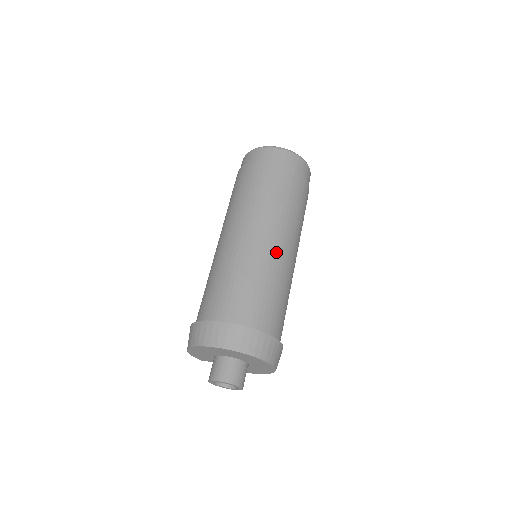
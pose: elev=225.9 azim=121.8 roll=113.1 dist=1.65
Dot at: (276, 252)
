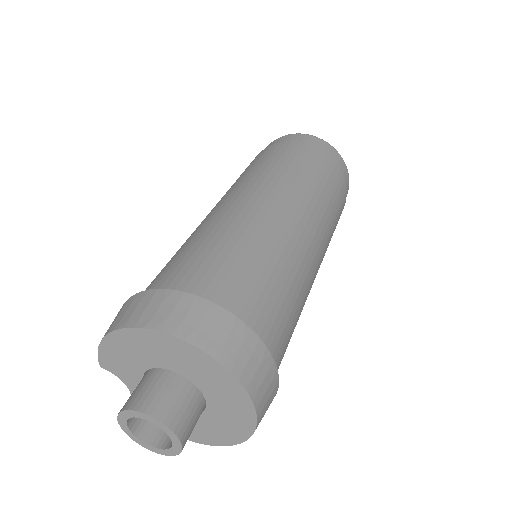
Dot at: (312, 262)
